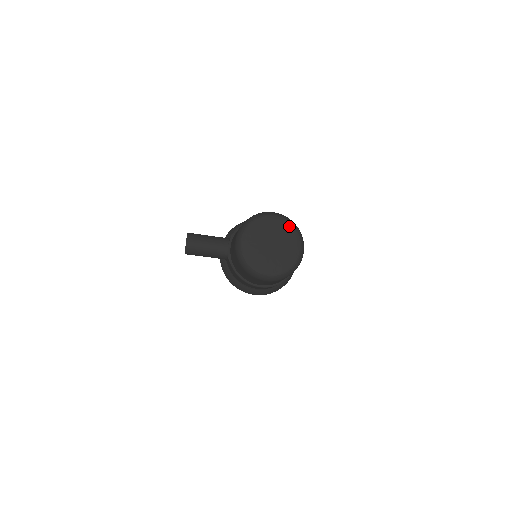
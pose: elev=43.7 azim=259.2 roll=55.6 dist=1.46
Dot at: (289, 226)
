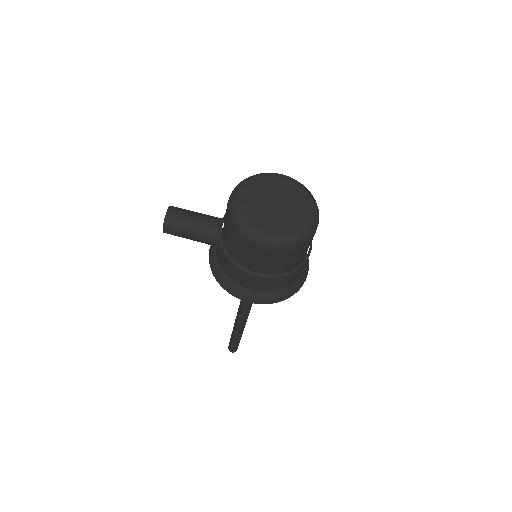
Dot at: (301, 188)
